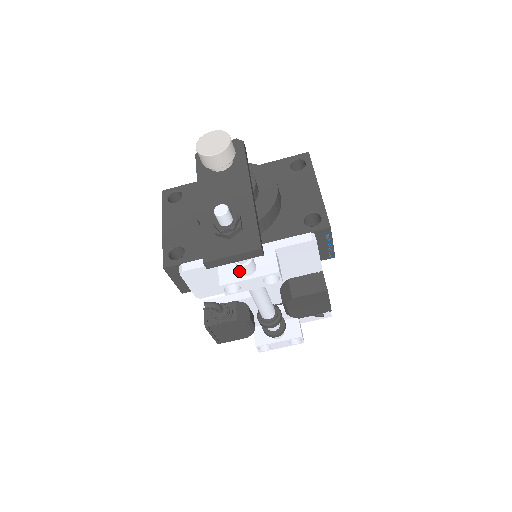
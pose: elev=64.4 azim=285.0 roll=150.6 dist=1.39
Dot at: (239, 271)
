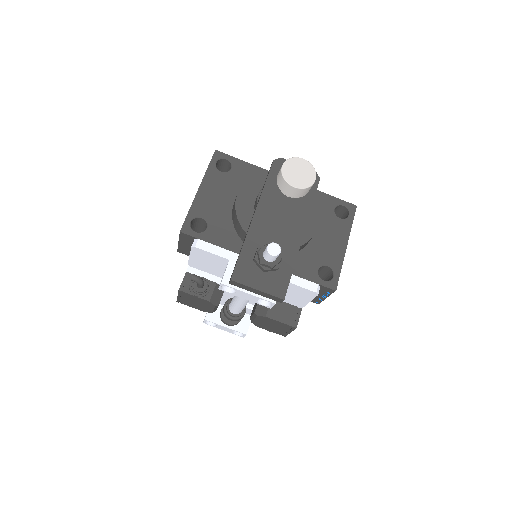
Dot at: occluded
